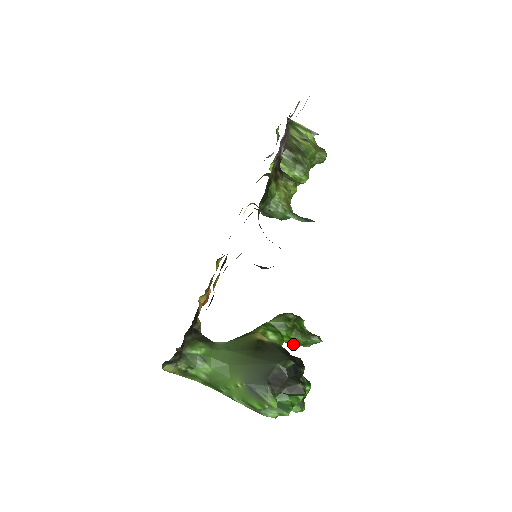
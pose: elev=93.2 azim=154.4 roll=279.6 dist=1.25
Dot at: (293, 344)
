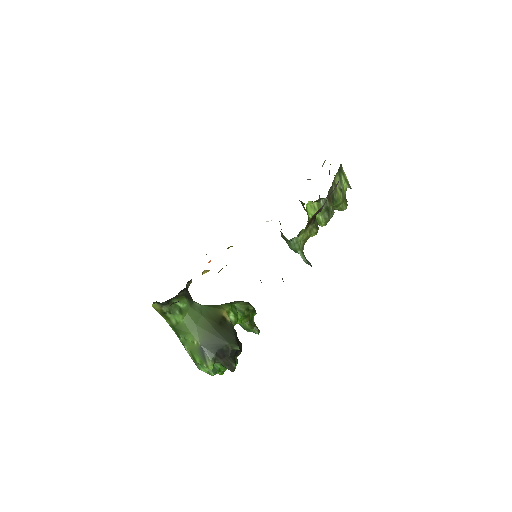
Dot at: occluded
